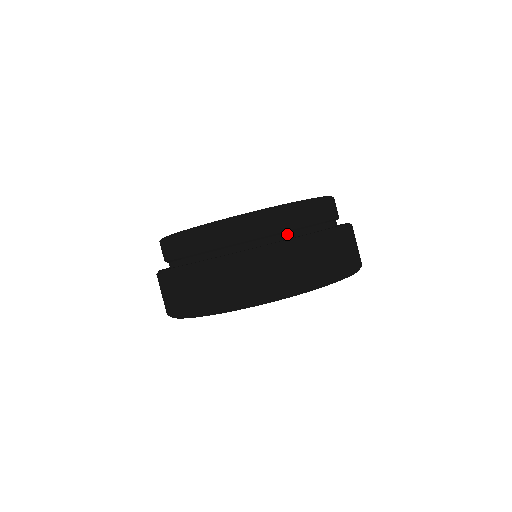
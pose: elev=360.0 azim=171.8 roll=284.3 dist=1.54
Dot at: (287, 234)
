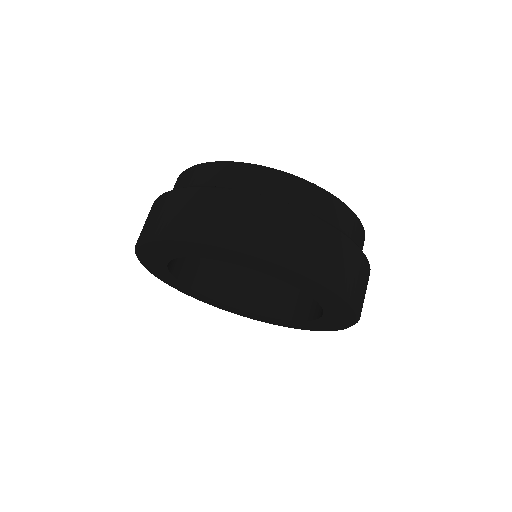
Dot at: occluded
